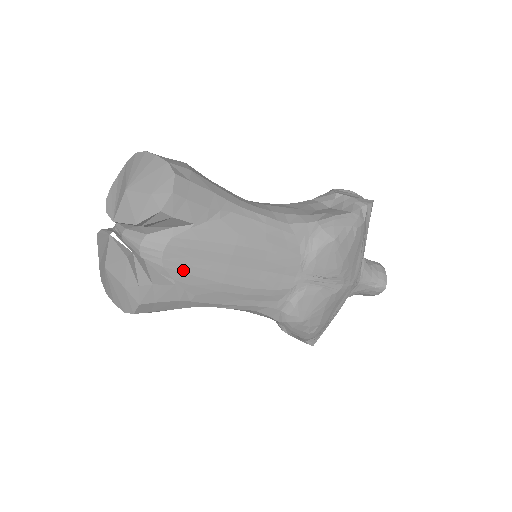
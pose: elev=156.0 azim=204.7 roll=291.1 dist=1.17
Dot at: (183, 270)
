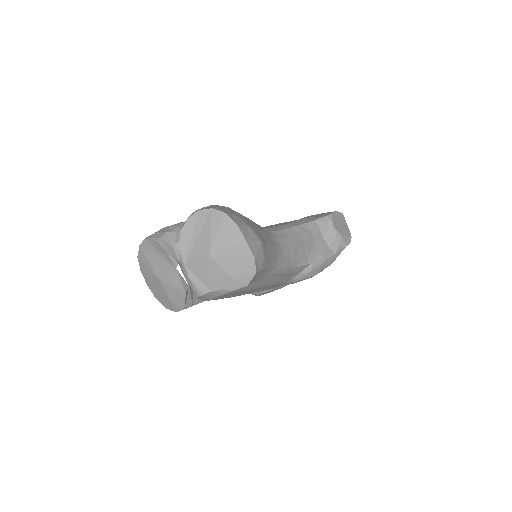
Dot at: (217, 299)
